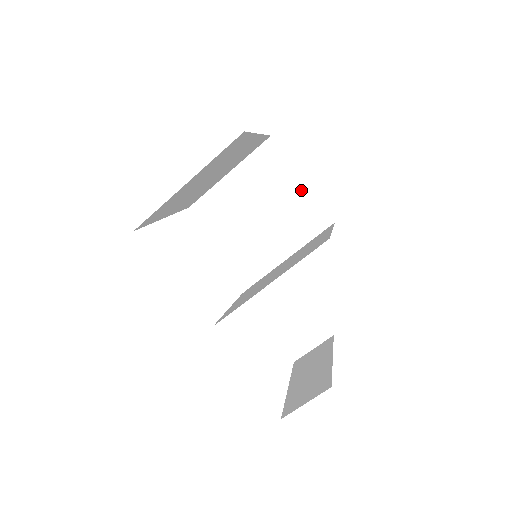
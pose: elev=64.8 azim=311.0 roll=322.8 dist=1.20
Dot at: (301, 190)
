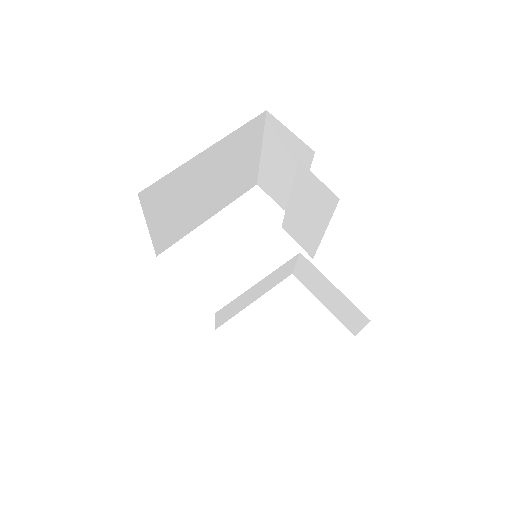
Dot at: (300, 169)
